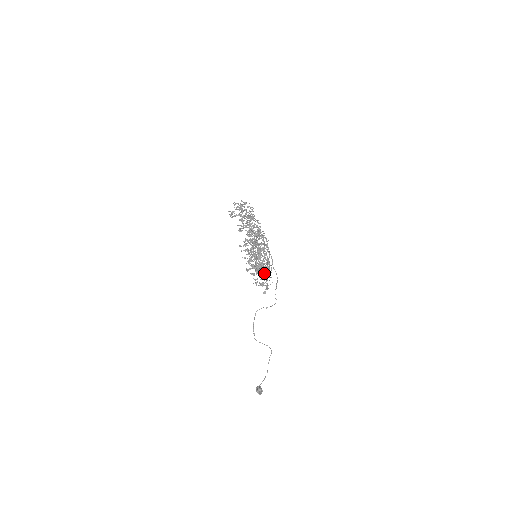
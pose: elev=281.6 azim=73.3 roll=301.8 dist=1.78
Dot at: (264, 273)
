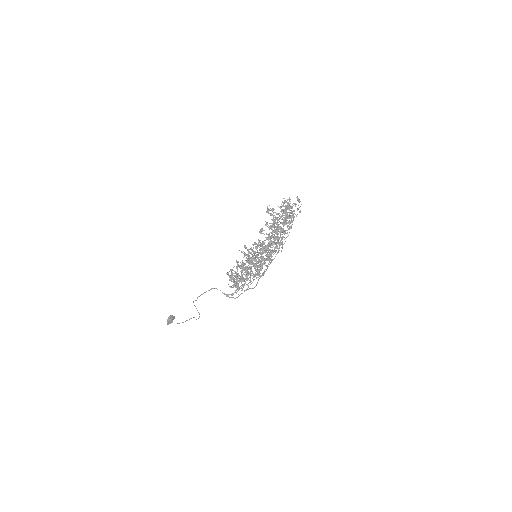
Dot at: occluded
